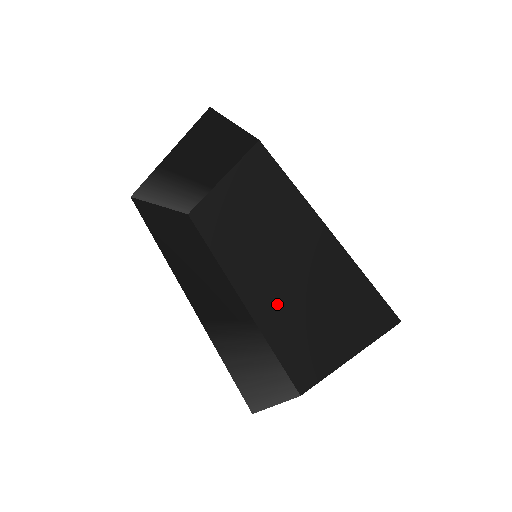
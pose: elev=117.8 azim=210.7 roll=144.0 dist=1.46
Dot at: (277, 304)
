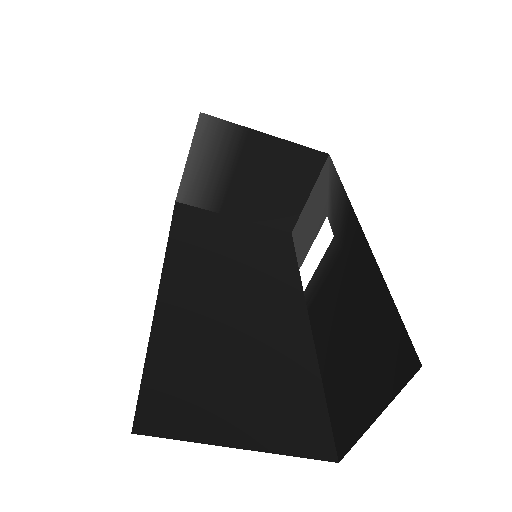
Dot at: (200, 326)
